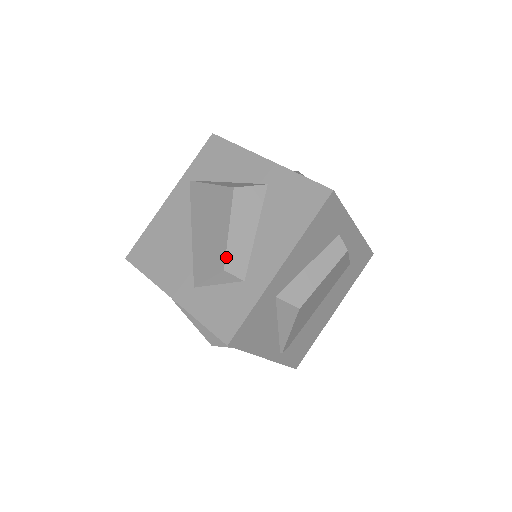
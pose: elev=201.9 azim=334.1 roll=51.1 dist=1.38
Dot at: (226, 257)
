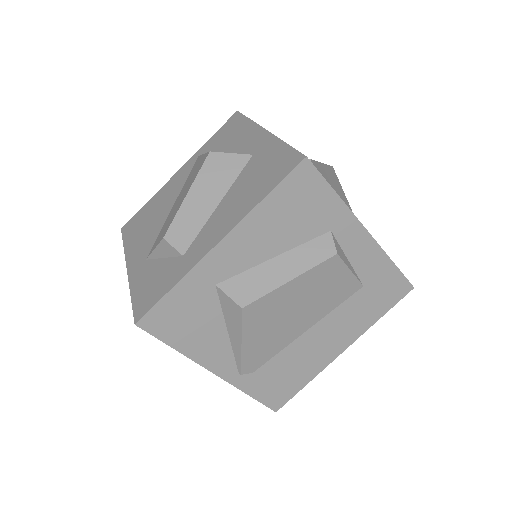
Dot at: (172, 224)
